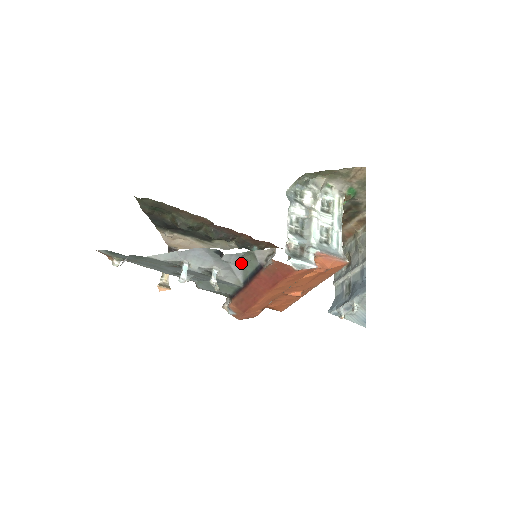
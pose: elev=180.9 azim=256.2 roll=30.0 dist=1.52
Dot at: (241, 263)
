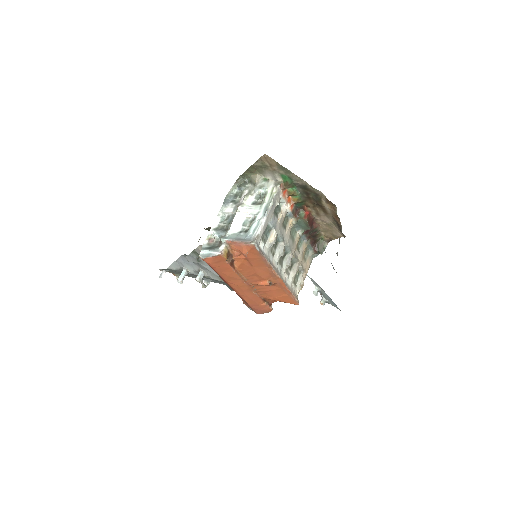
Dot at: (205, 262)
